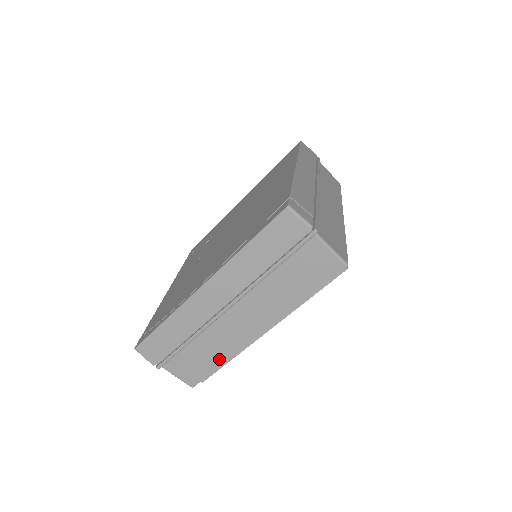
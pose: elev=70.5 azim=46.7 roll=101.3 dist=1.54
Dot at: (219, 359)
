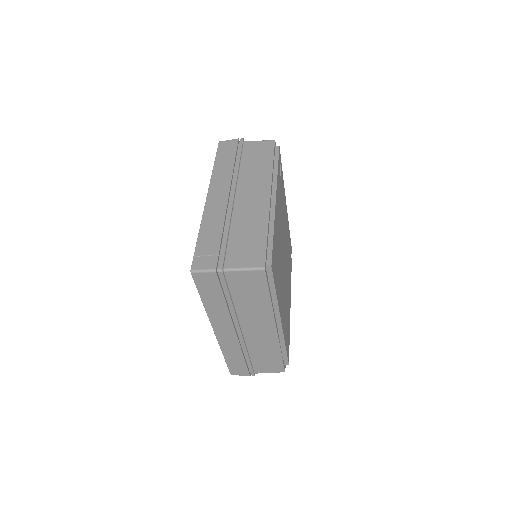
Dot at: (276, 353)
